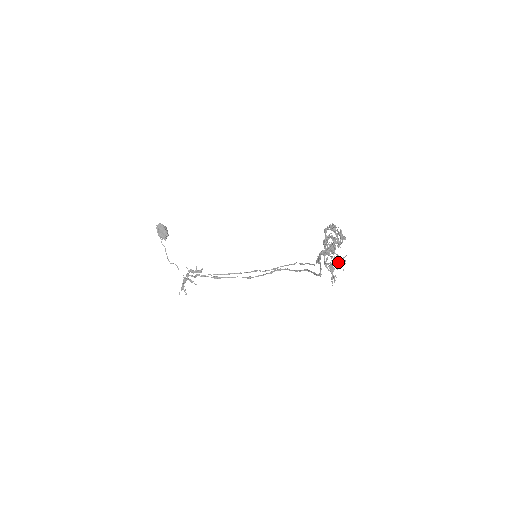
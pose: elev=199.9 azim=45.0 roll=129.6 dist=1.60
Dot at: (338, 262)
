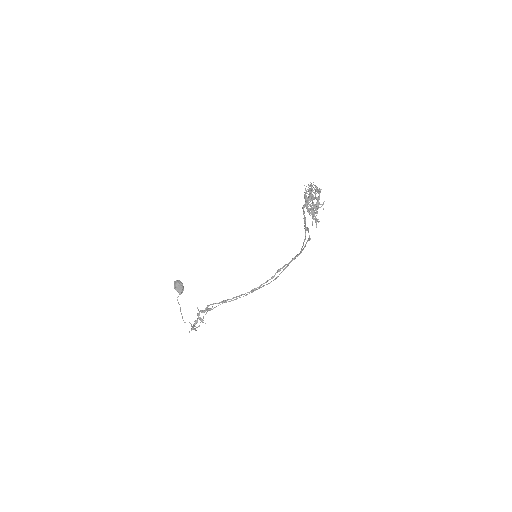
Dot at: (317, 205)
